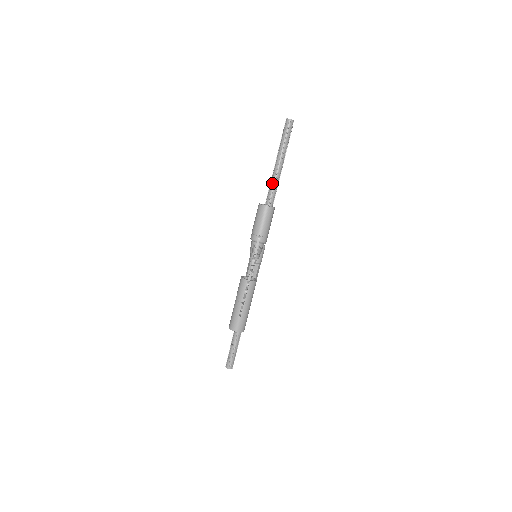
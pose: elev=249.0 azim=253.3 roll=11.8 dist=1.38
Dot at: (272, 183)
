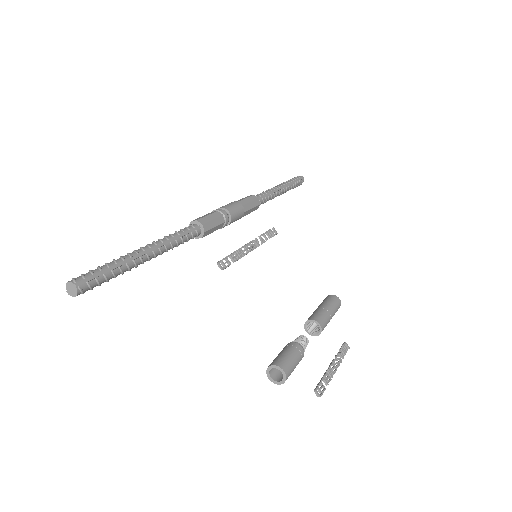
Dot at: occluded
